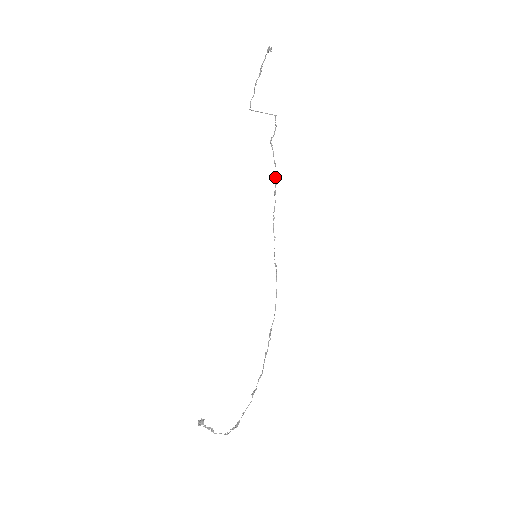
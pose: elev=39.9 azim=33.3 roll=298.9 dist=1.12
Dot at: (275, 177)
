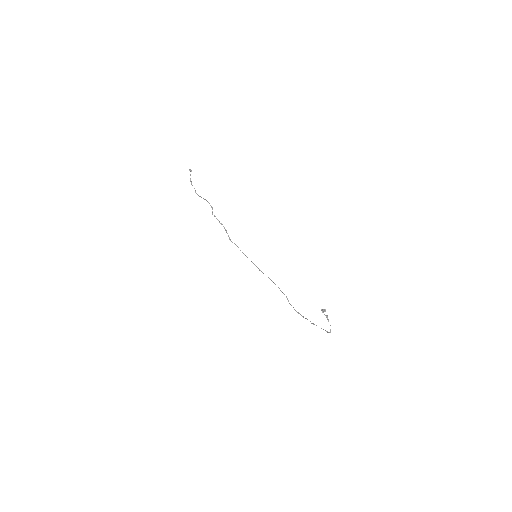
Dot at: occluded
